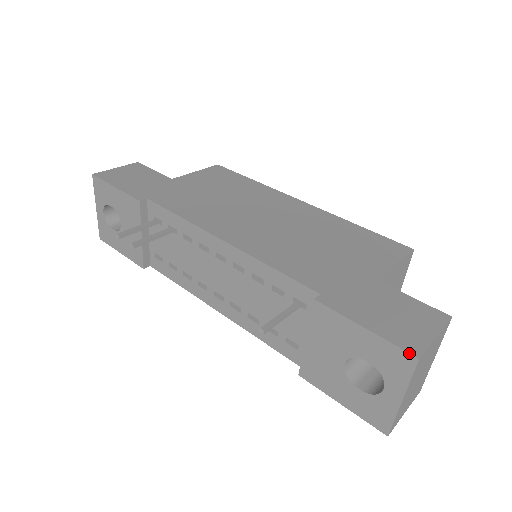
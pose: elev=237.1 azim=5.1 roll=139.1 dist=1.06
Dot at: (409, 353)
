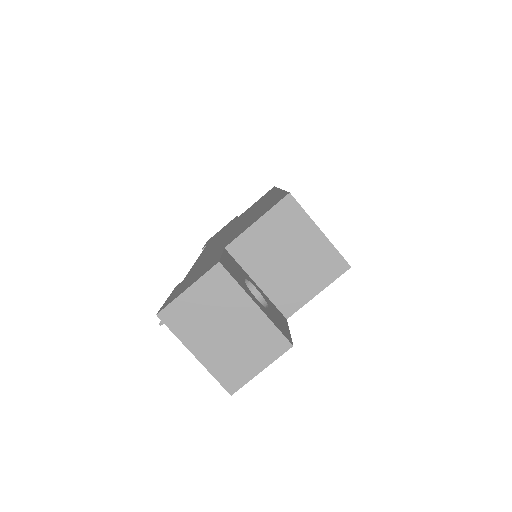
Dot at: (158, 312)
